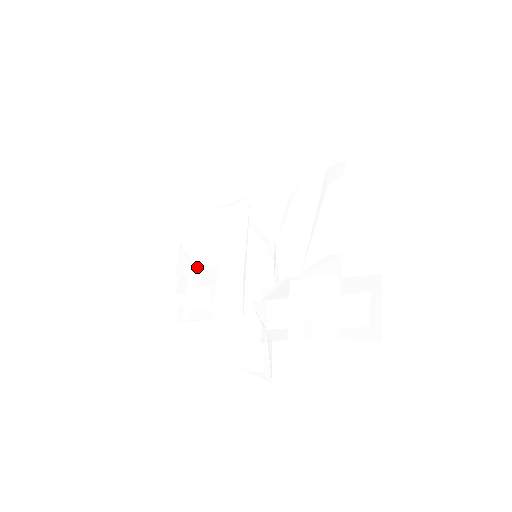
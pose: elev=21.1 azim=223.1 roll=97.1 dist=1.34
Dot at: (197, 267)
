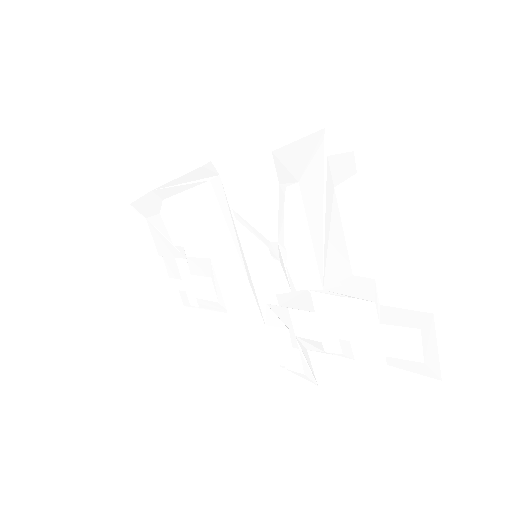
Dot at: (182, 252)
